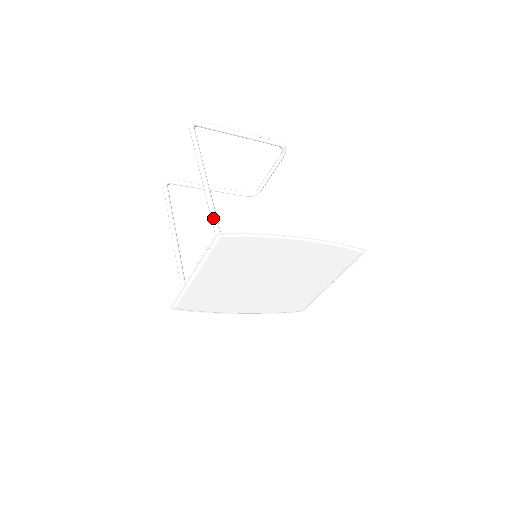
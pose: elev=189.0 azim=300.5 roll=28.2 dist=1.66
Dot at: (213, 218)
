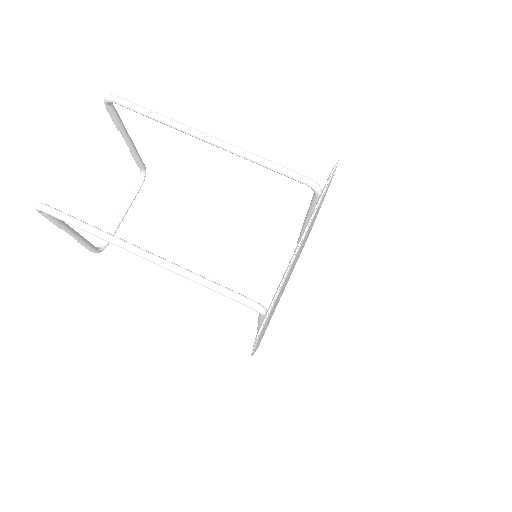
Dot at: (284, 167)
